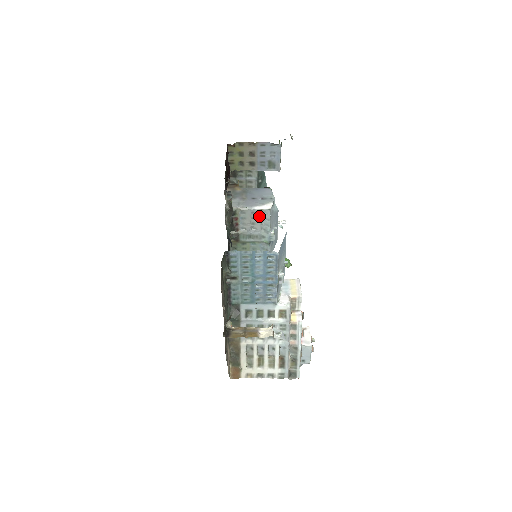
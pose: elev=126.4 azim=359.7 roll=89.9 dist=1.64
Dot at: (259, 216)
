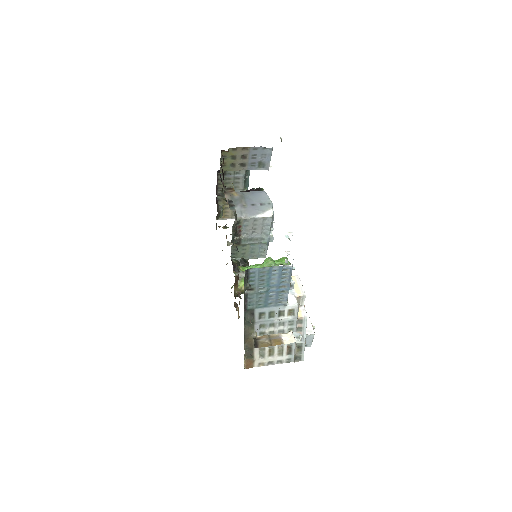
Dot at: (261, 223)
